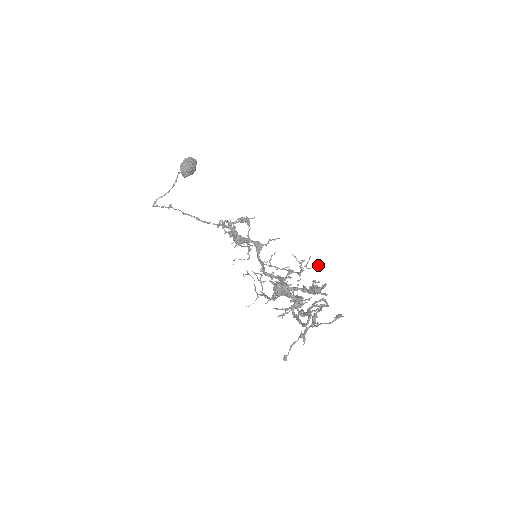
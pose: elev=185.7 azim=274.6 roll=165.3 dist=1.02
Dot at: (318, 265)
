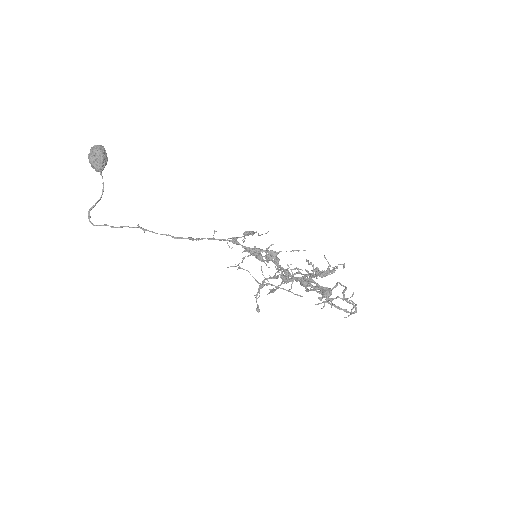
Dot at: (344, 265)
